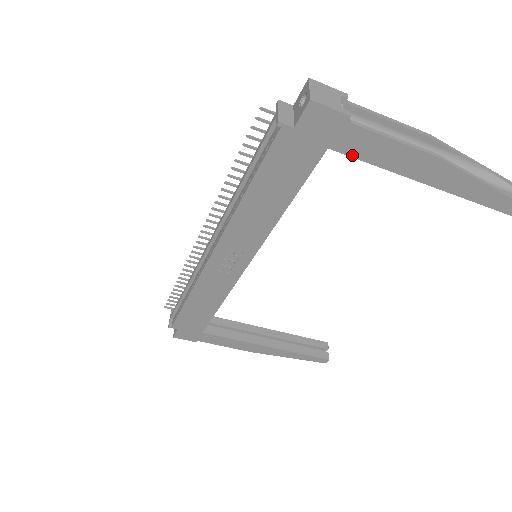
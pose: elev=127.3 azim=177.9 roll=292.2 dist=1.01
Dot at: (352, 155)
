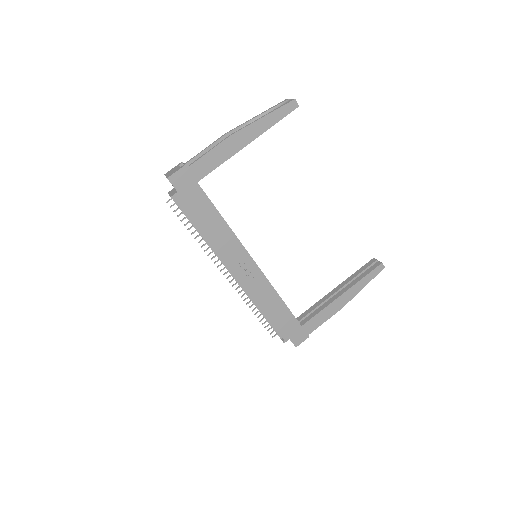
Dot at: (208, 173)
